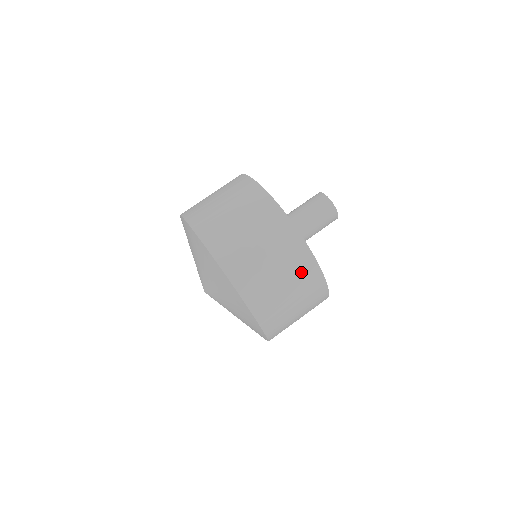
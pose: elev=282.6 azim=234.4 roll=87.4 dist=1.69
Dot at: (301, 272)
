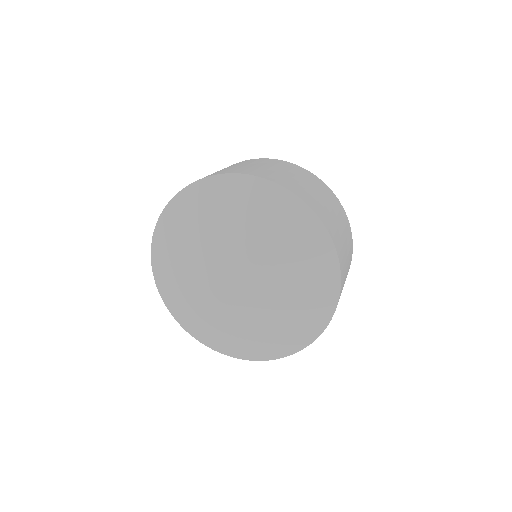
Dot at: (322, 189)
